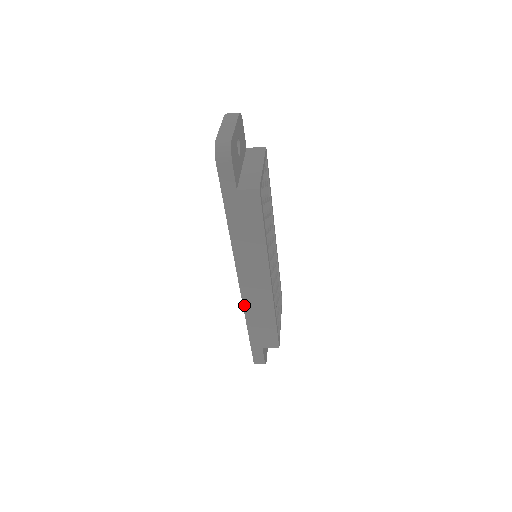
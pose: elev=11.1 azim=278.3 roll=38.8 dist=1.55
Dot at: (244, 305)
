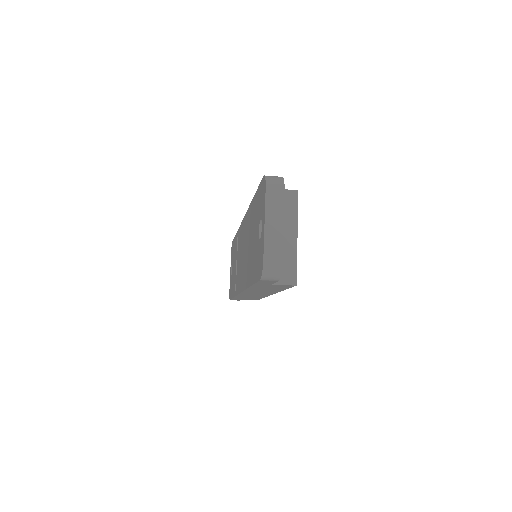
Dot at: (238, 295)
